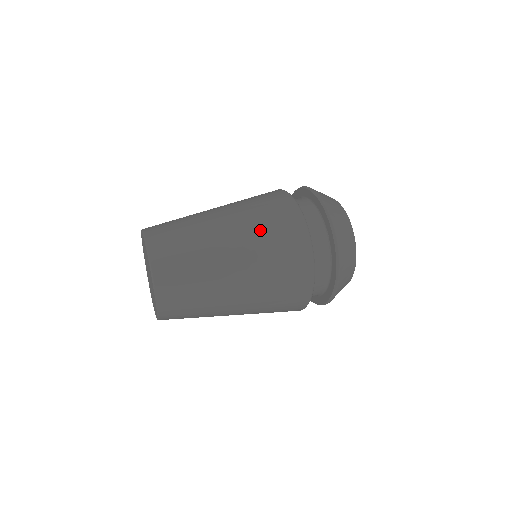
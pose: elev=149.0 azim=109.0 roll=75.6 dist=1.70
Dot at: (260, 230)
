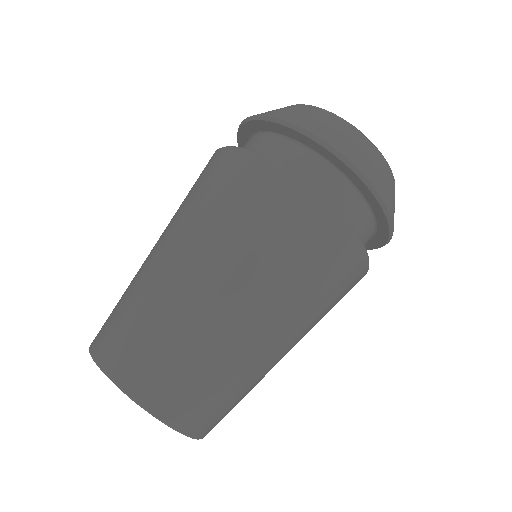
Dot at: occluded
